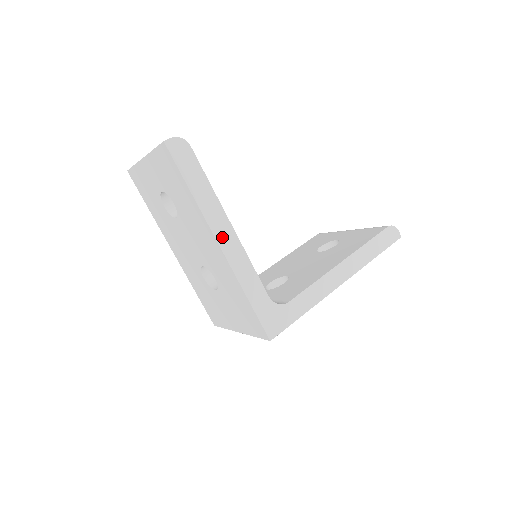
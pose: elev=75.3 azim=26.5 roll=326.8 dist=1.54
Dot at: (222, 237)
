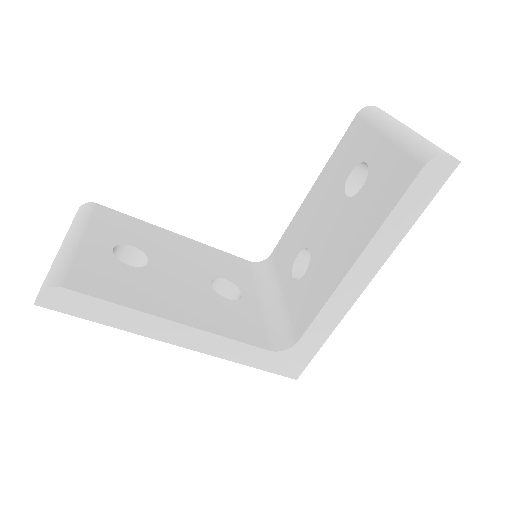
Dot at: (174, 338)
